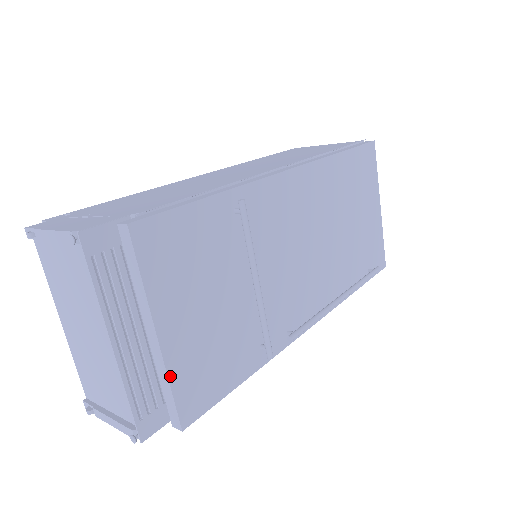
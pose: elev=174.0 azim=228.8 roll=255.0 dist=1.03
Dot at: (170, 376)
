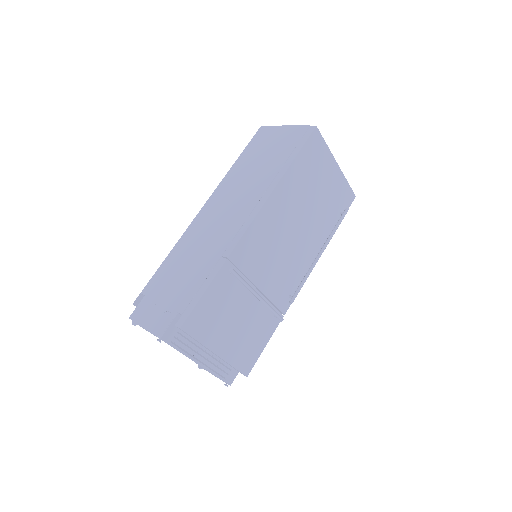
Dot at: (231, 363)
